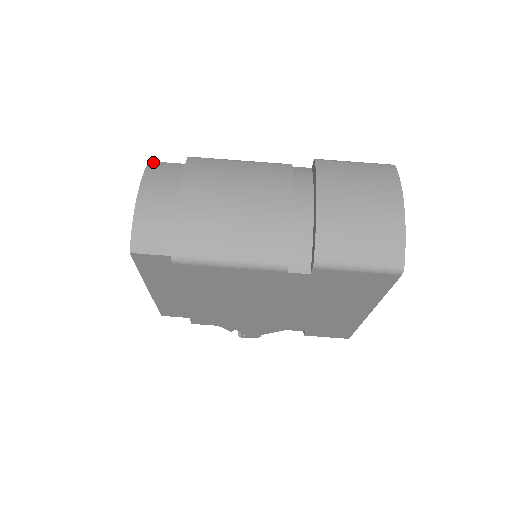
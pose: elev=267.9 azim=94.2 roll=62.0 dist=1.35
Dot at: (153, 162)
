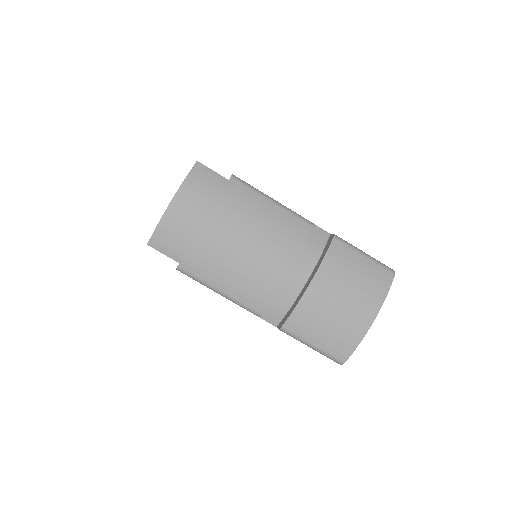
Dot at: (200, 164)
